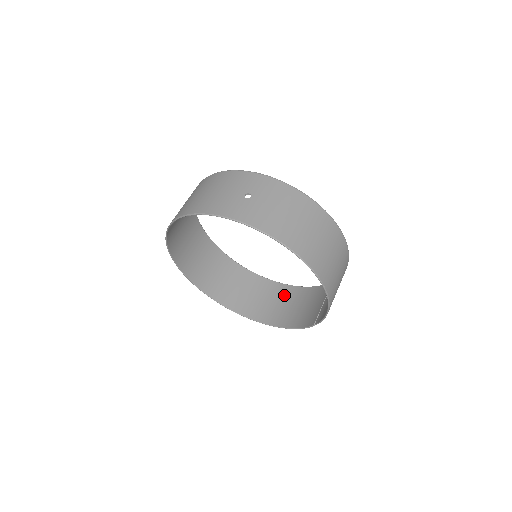
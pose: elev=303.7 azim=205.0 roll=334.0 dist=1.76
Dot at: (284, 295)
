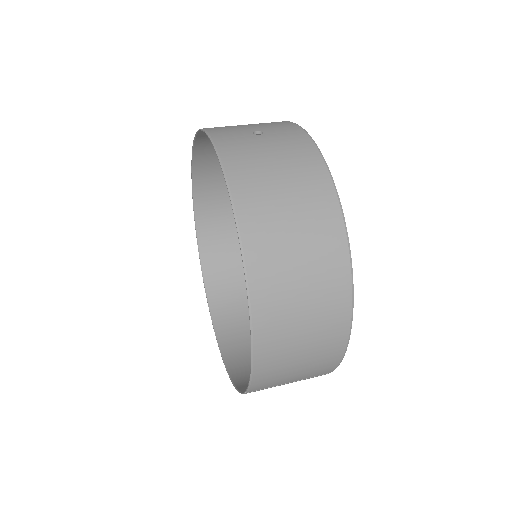
Dot at: occluded
